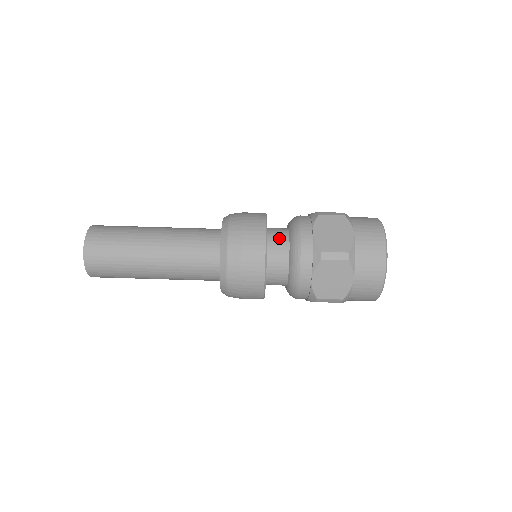
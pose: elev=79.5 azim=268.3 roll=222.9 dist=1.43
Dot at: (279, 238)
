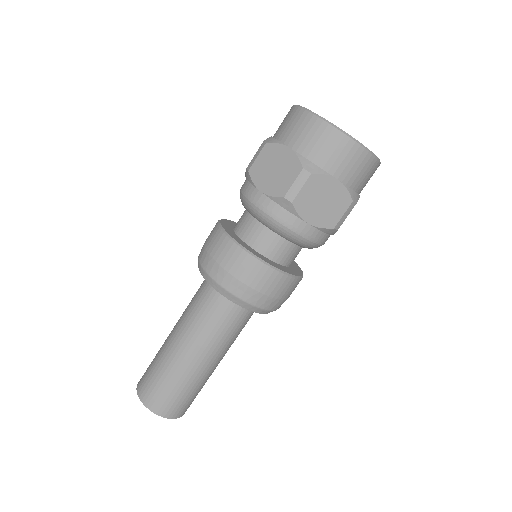
Dot at: (248, 227)
